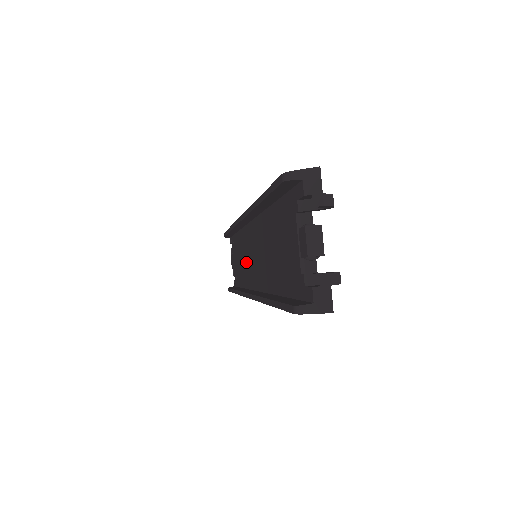
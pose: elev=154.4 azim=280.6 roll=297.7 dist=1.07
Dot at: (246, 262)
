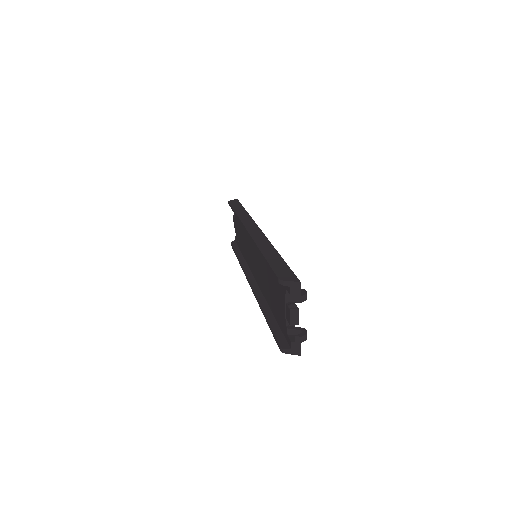
Dot at: (248, 248)
